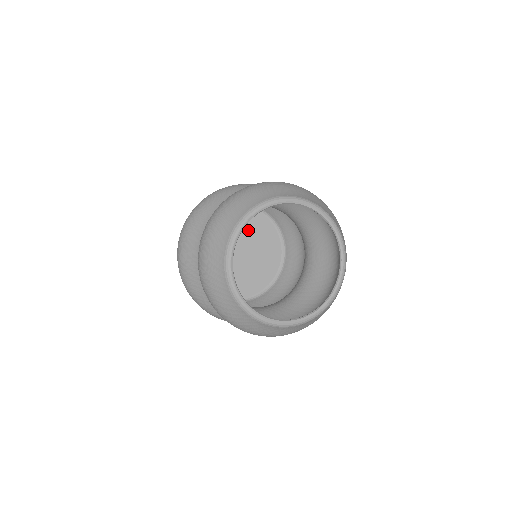
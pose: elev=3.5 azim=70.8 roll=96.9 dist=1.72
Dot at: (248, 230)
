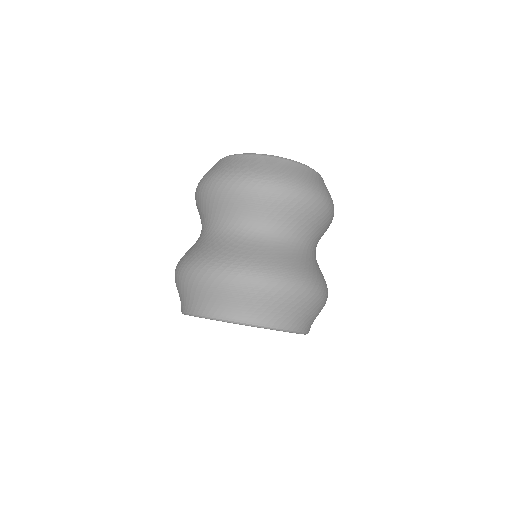
Dot at: occluded
